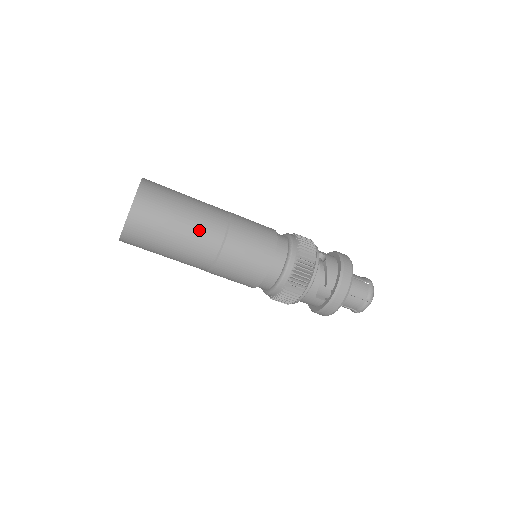
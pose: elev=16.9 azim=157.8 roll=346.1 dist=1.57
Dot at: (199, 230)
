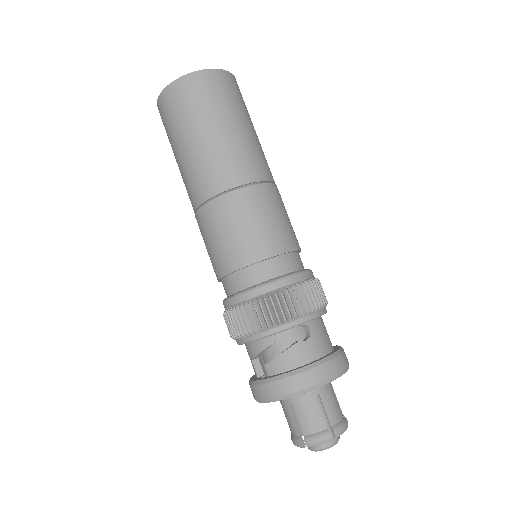
Dot at: (202, 164)
